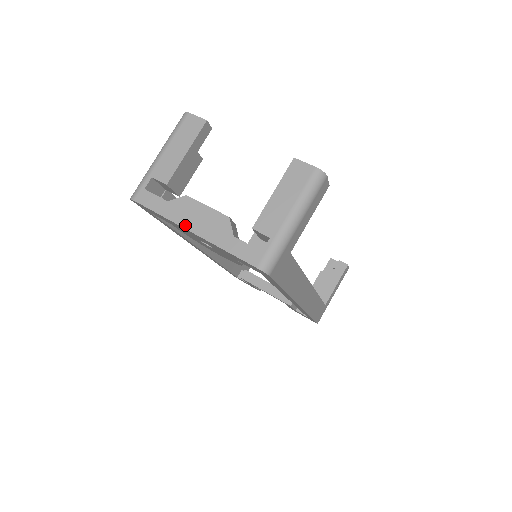
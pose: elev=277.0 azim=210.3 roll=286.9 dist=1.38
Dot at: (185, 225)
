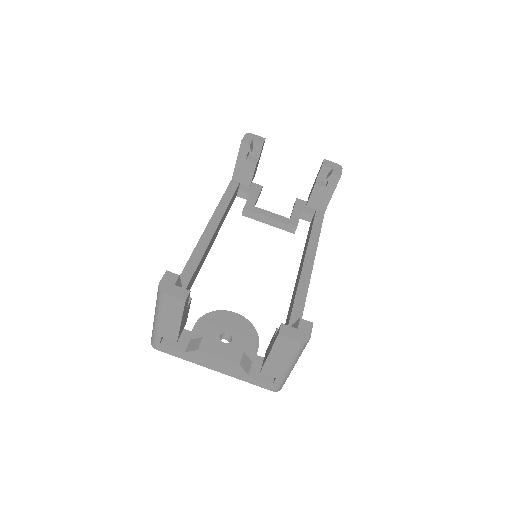
Dot at: (207, 367)
